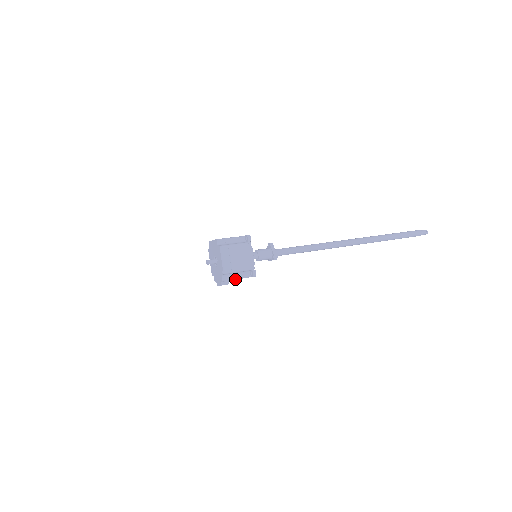
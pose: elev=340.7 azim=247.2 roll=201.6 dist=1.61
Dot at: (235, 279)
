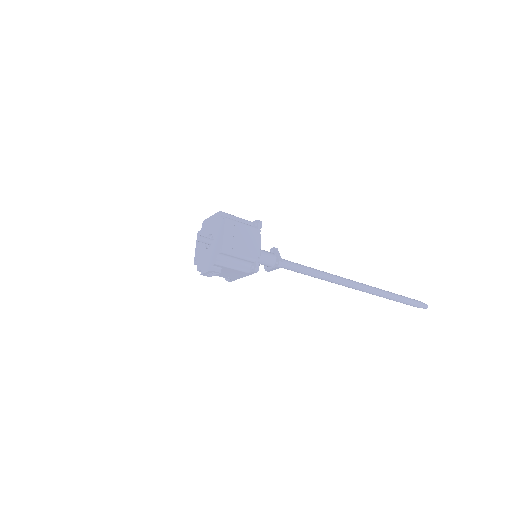
Dot at: (231, 267)
